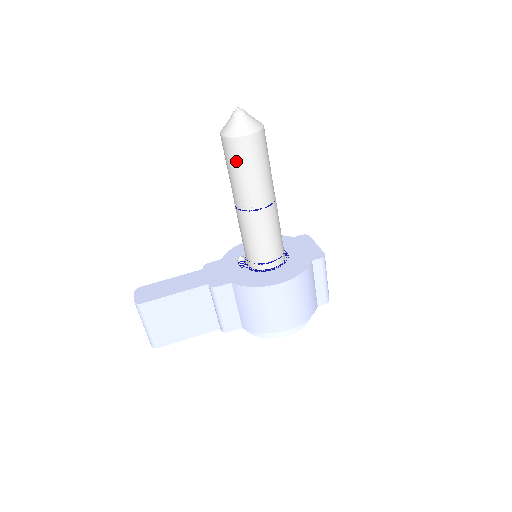
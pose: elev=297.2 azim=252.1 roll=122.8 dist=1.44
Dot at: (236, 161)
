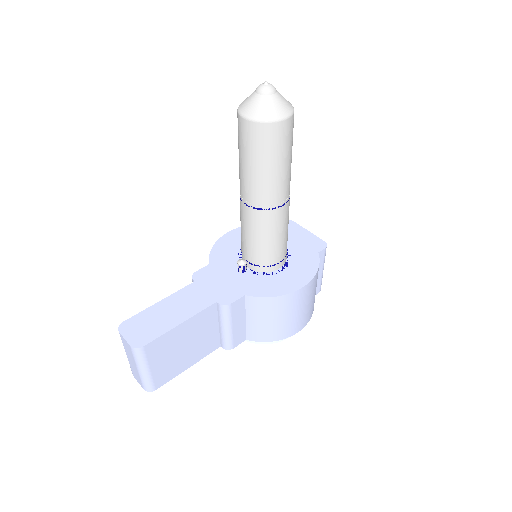
Dot at: (266, 152)
